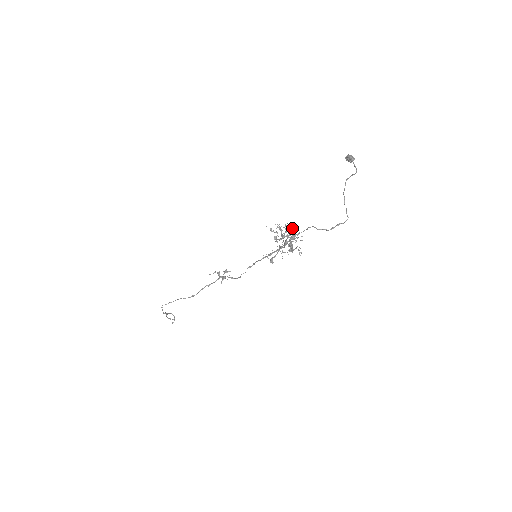
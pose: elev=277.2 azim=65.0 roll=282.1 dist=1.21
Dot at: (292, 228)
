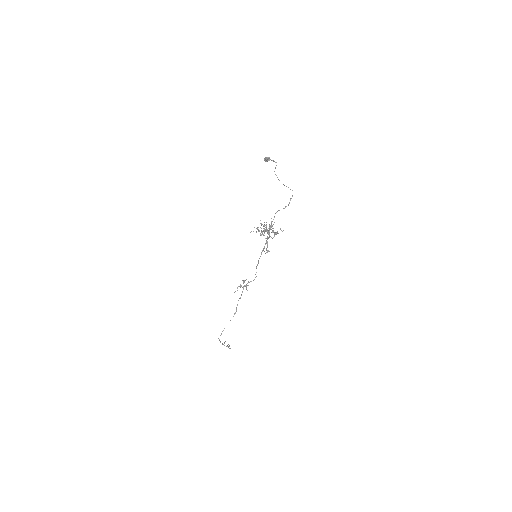
Dot at: occluded
